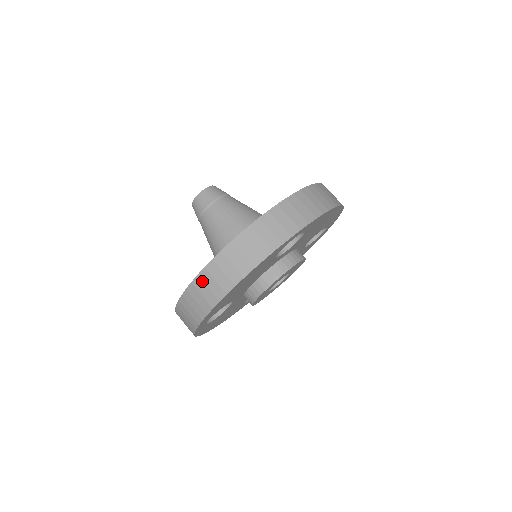
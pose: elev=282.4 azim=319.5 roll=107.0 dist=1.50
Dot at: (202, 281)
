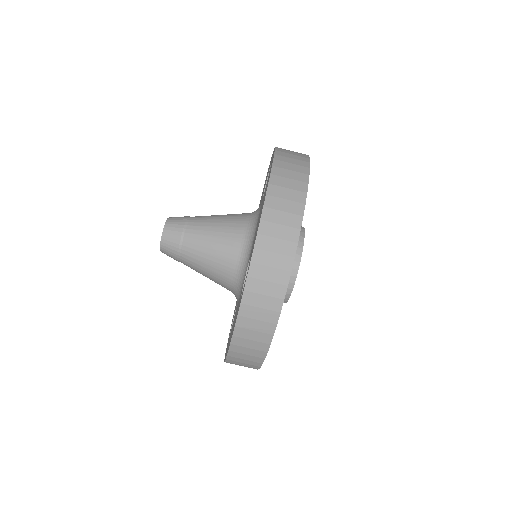
Dot at: (232, 363)
